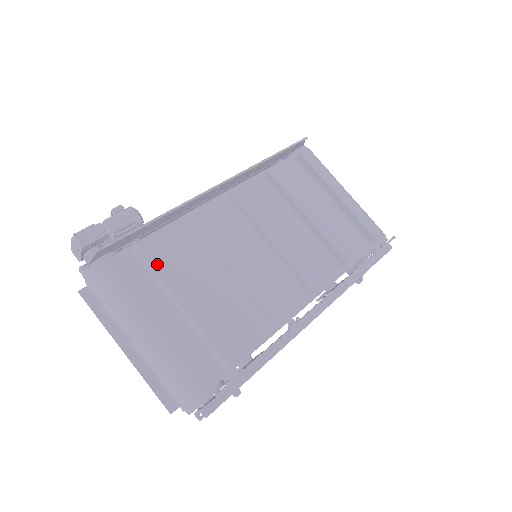
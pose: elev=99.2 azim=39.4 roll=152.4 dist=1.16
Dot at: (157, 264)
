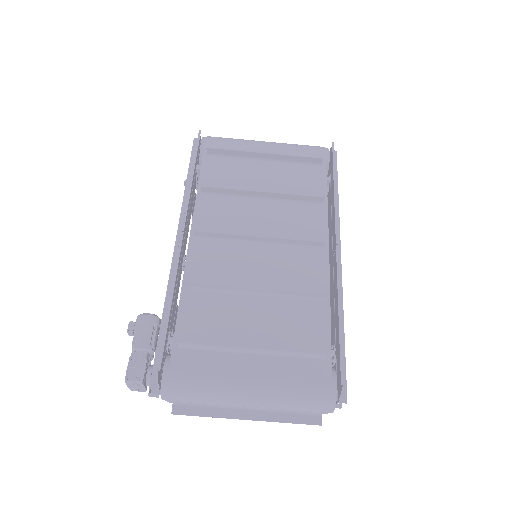
Dot at: (204, 338)
